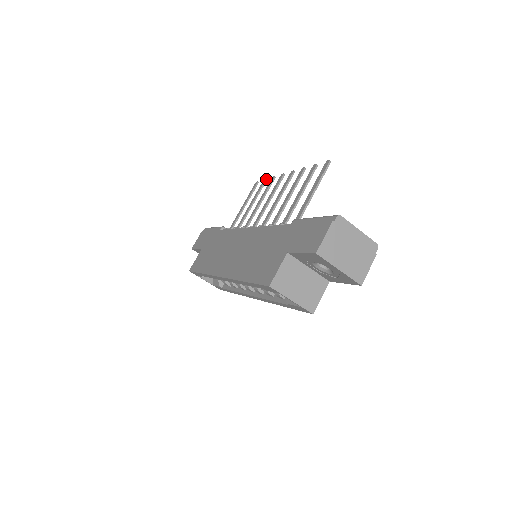
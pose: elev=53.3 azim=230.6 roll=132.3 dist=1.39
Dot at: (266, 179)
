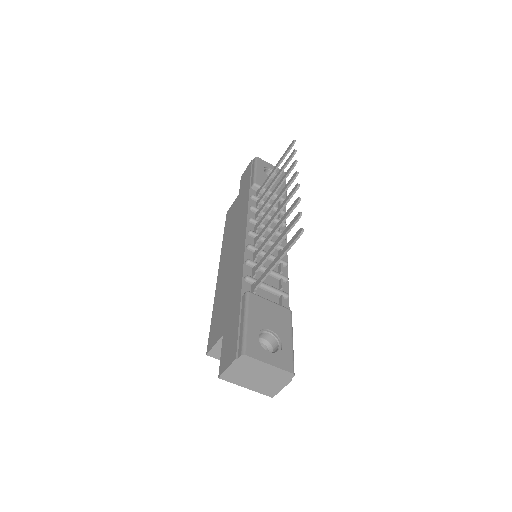
Dot at: (295, 151)
